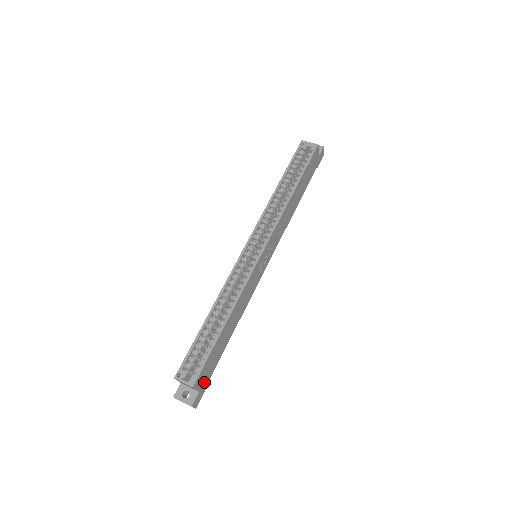
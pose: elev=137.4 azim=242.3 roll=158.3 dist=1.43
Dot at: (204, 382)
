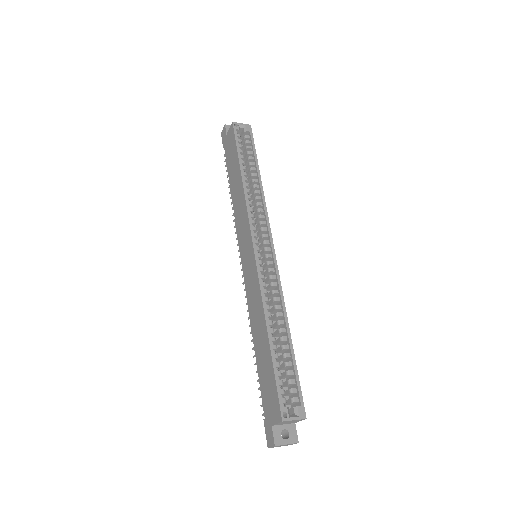
Dot at: occluded
